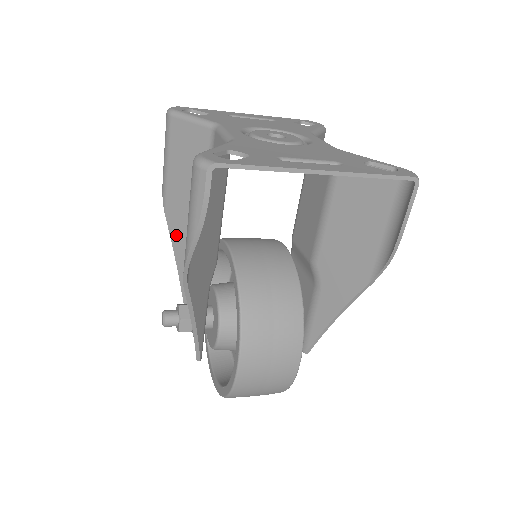
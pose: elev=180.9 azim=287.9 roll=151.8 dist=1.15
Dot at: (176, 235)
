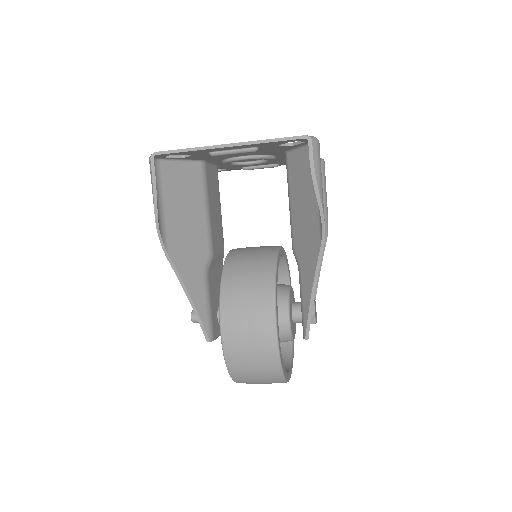
Dot at: occluded
